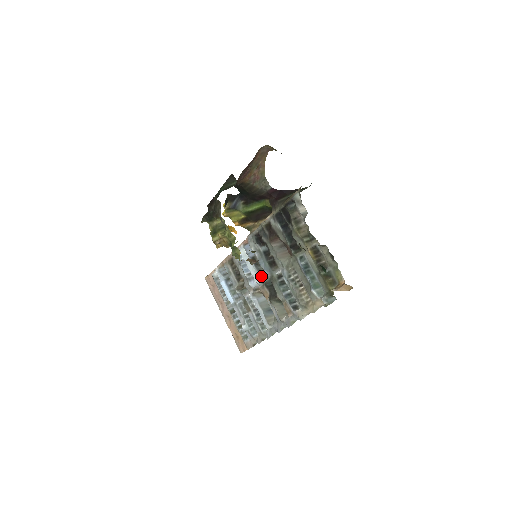
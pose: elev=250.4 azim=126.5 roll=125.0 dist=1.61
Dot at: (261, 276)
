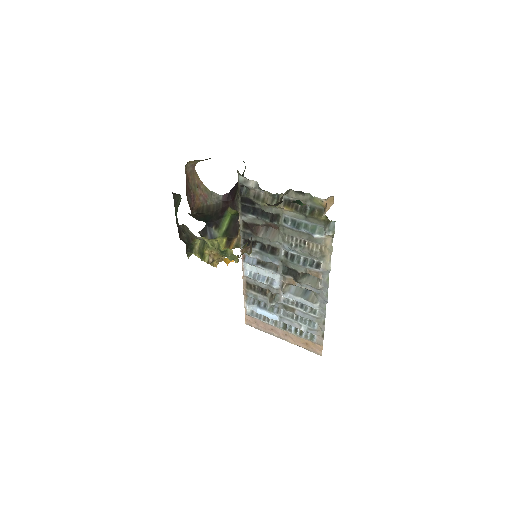
Dot at: (275, 270)
